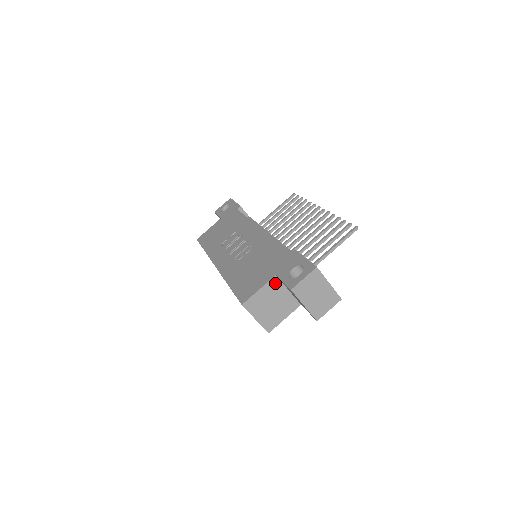
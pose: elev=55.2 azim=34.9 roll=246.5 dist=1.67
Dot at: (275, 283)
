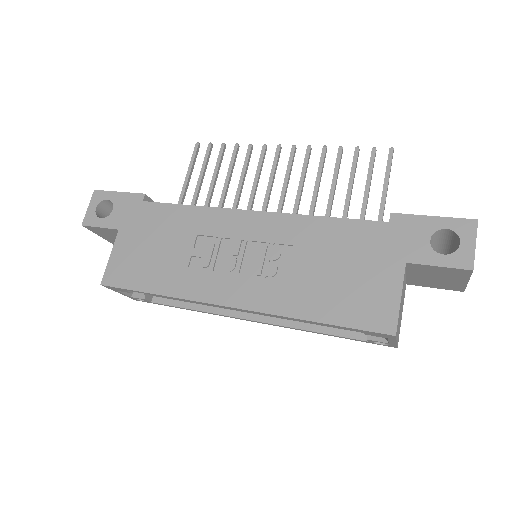
Dot at: (404, 275)
